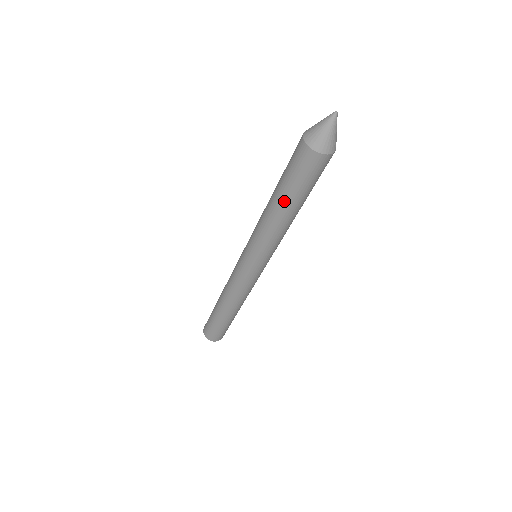
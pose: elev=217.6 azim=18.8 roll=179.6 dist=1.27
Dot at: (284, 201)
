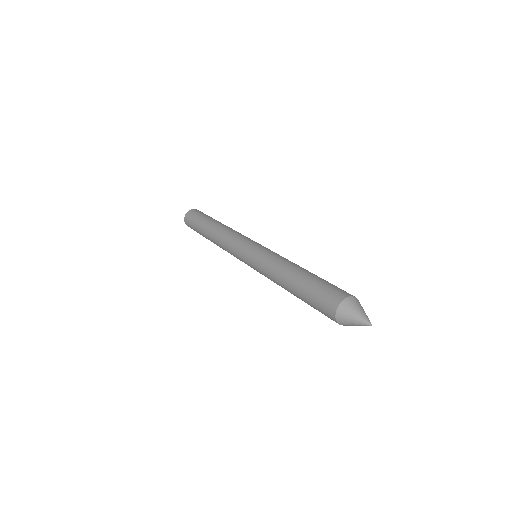
Dot at: (296, 292)
